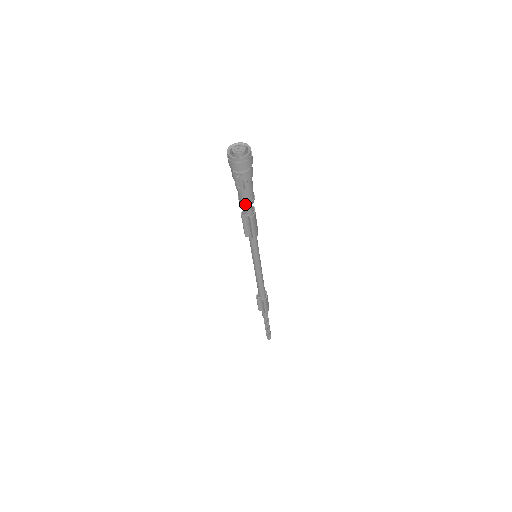
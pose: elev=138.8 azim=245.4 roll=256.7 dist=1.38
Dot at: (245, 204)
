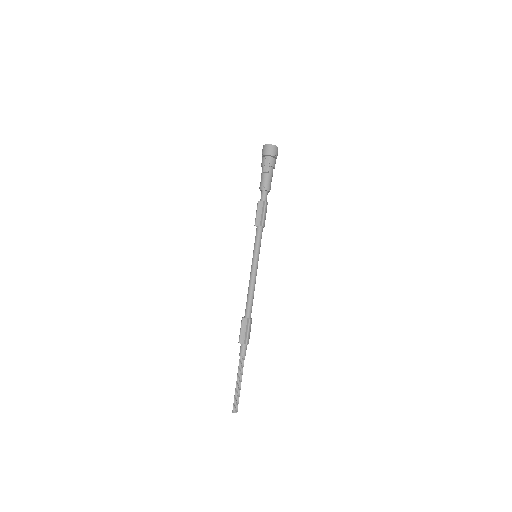
Dot at: (265, 187)
